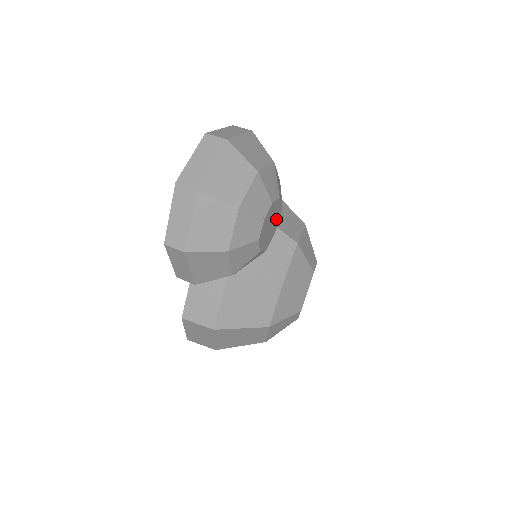
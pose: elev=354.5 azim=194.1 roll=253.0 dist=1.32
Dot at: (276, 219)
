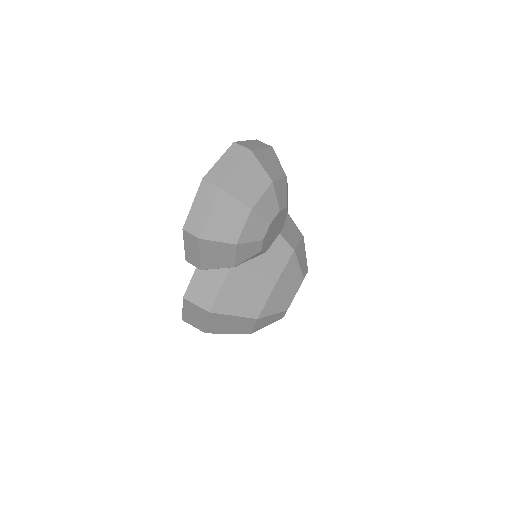
Dot at: (280, 226)
